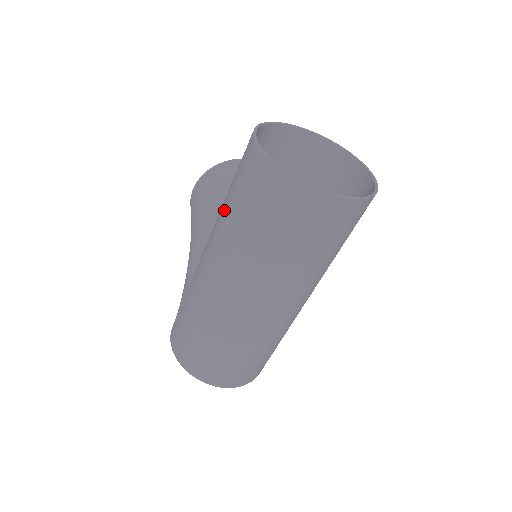
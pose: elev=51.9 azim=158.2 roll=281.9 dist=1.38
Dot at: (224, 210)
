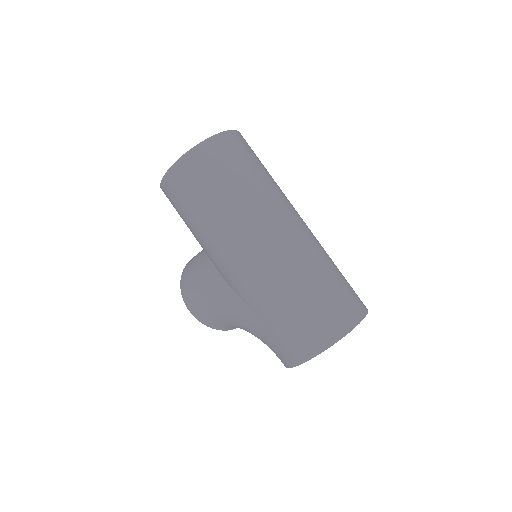
Dot at: (199, 228)
